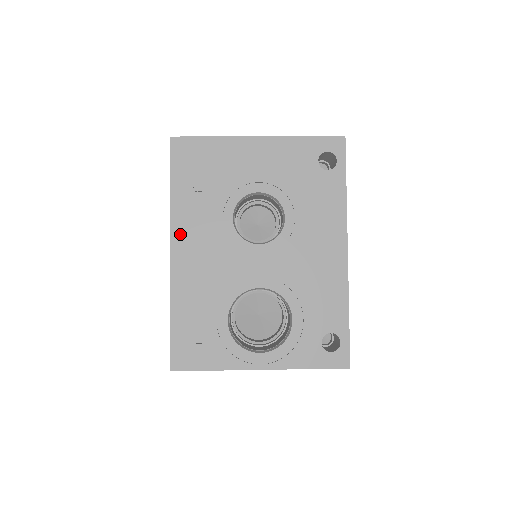
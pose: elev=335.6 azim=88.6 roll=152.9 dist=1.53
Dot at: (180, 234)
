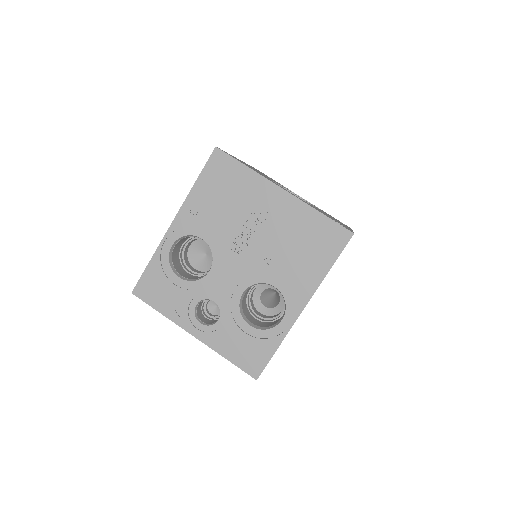
Dot at: occluded
